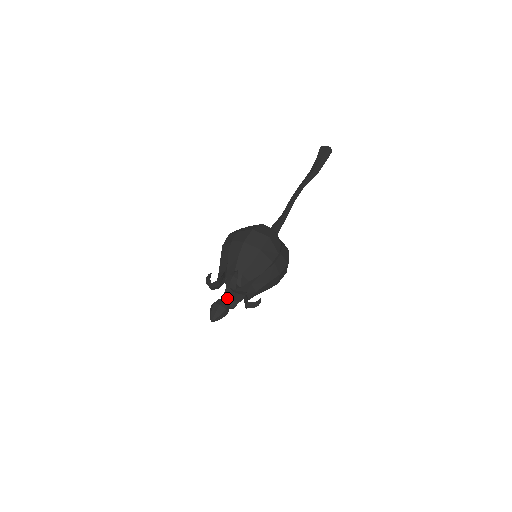
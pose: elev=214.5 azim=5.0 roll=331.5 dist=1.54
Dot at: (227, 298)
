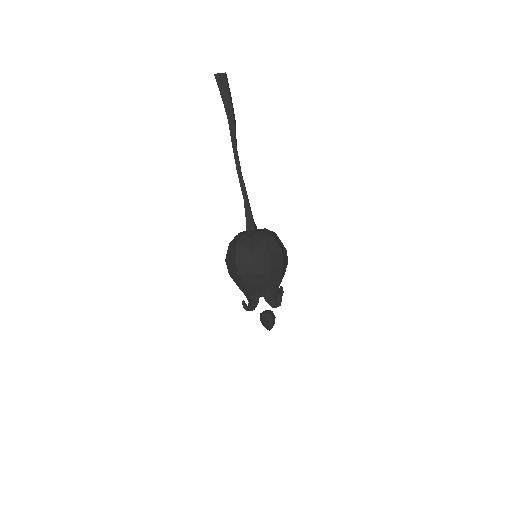
Dot at: occluded
